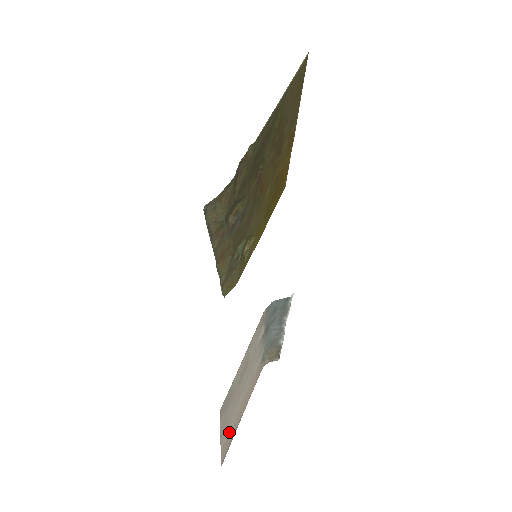
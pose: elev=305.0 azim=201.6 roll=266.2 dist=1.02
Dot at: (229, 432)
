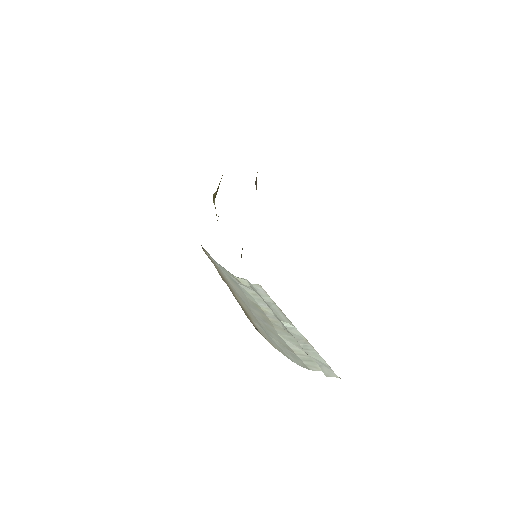
Dot at: occluded
